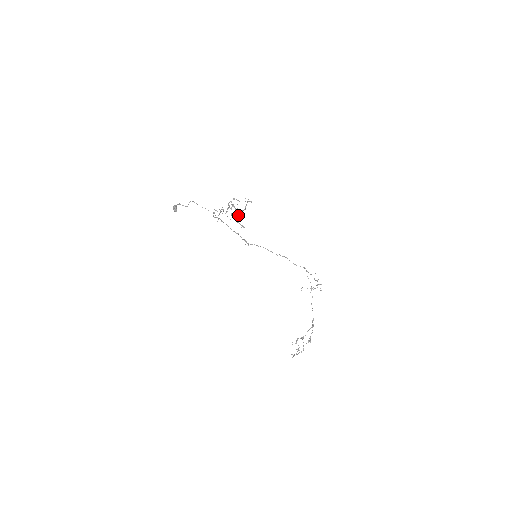
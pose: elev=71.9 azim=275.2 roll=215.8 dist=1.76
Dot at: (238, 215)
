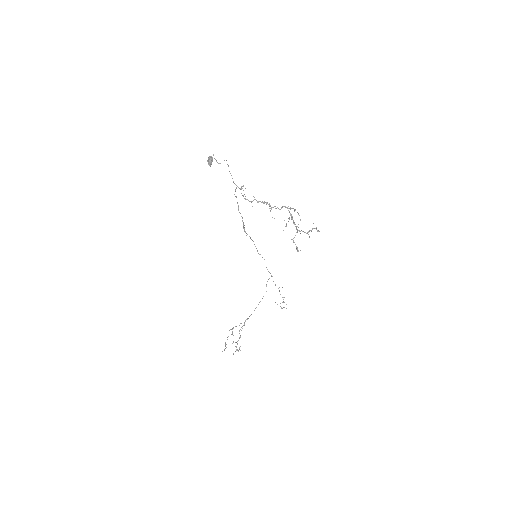
Dot at: occluded
